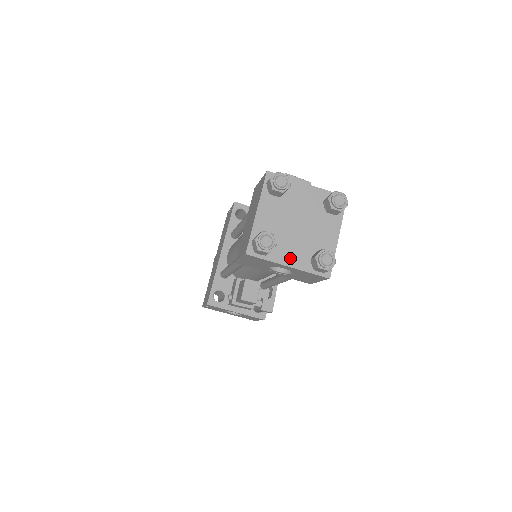
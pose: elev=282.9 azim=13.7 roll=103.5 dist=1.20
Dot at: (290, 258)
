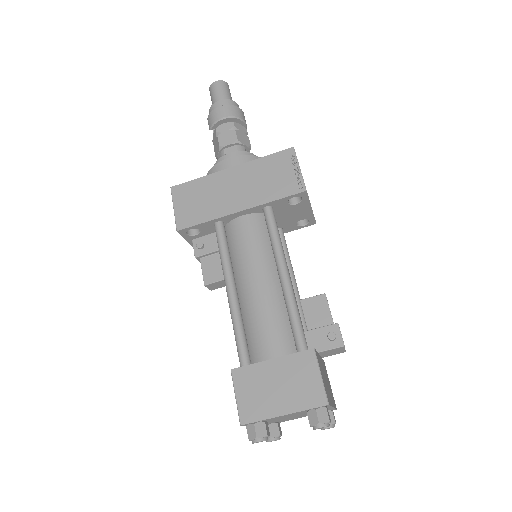
Dot at: occluded
